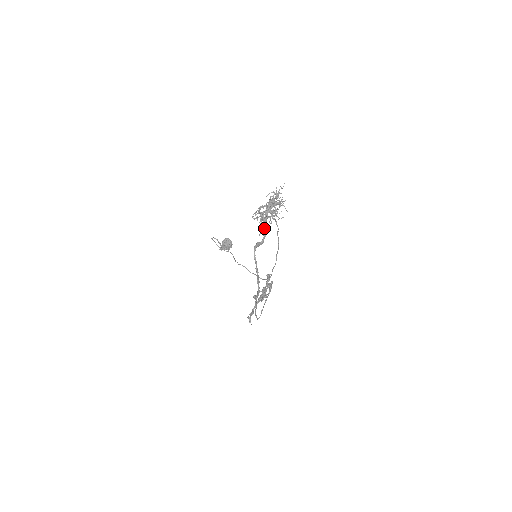
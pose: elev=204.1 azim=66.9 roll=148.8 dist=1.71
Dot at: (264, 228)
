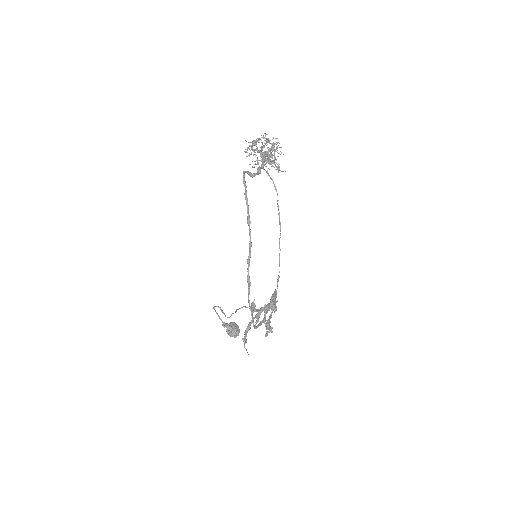
Dot at: (258, 169)
